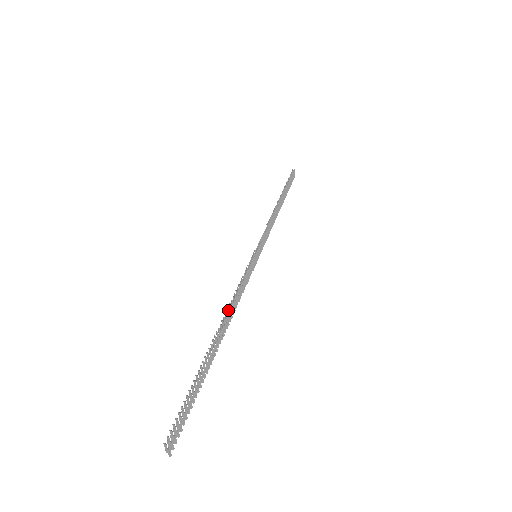
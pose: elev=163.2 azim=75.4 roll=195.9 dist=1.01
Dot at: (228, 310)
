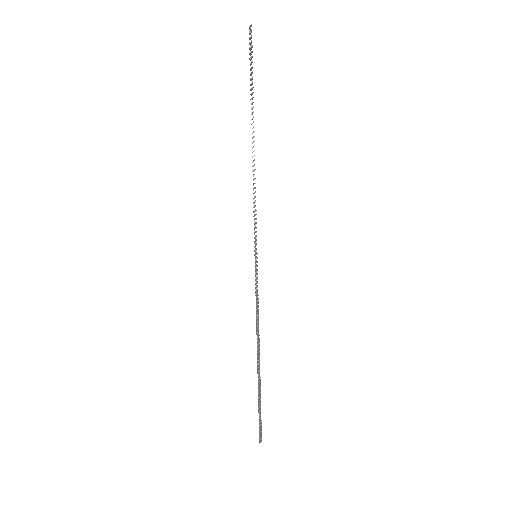
Dot at: occluded
